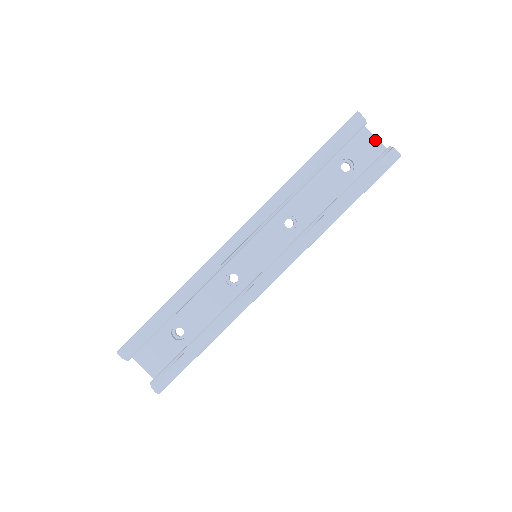
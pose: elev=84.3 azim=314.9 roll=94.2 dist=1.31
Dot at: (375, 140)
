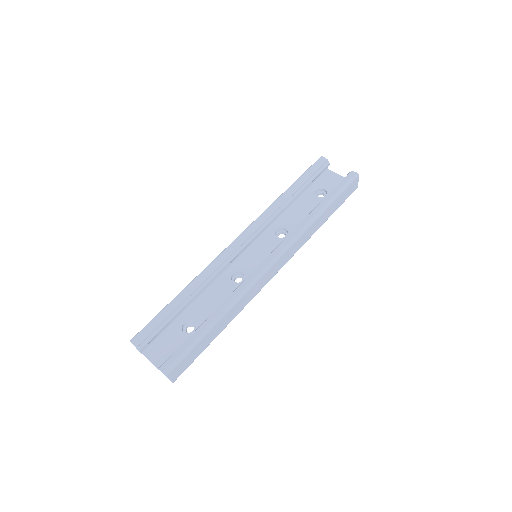
Dot at: (339, 176)
